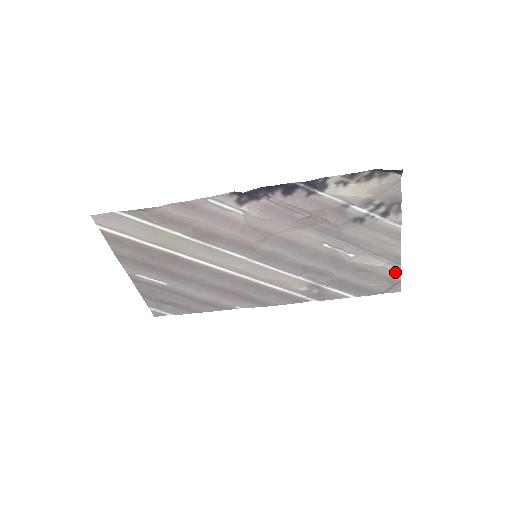
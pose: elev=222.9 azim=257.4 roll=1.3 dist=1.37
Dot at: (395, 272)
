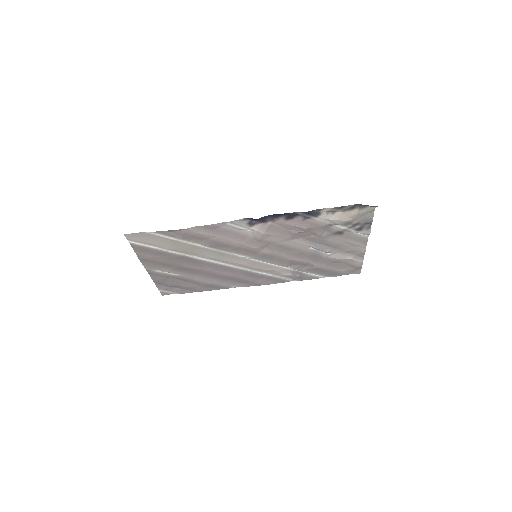
Dot at: (359, 262)
